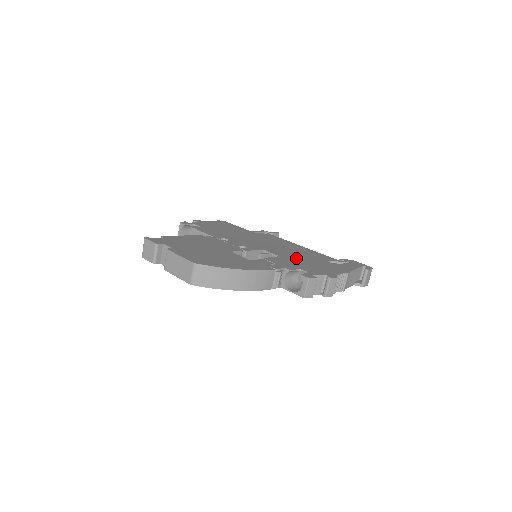
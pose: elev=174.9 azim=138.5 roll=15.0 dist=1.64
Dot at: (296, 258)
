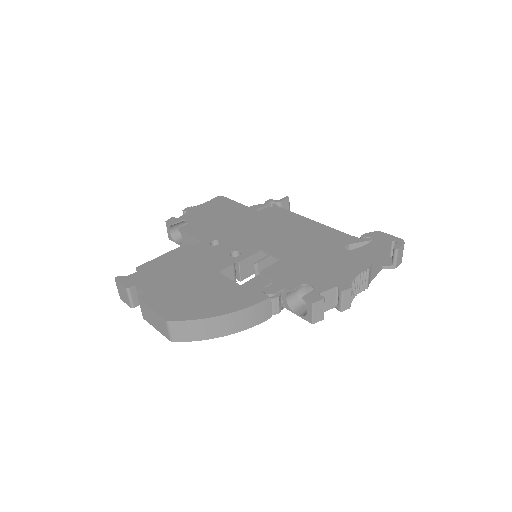
Dot at: (302, 256)
